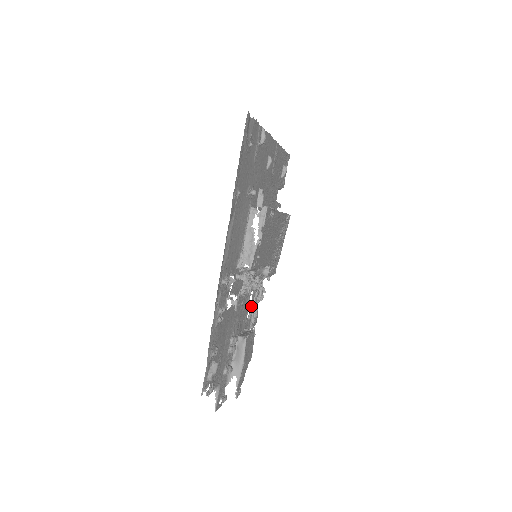
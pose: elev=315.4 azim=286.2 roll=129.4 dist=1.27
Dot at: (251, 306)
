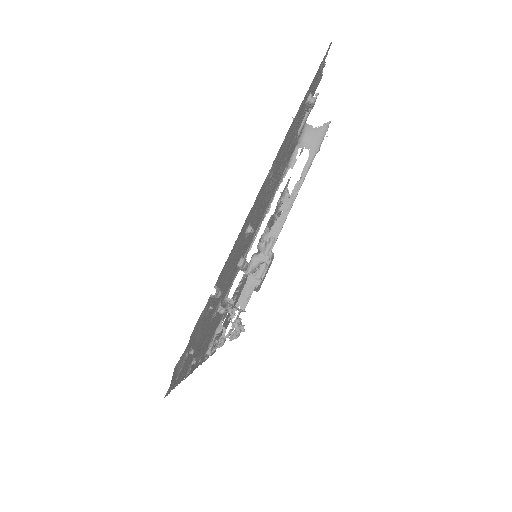
Dot at: (269, 229)
